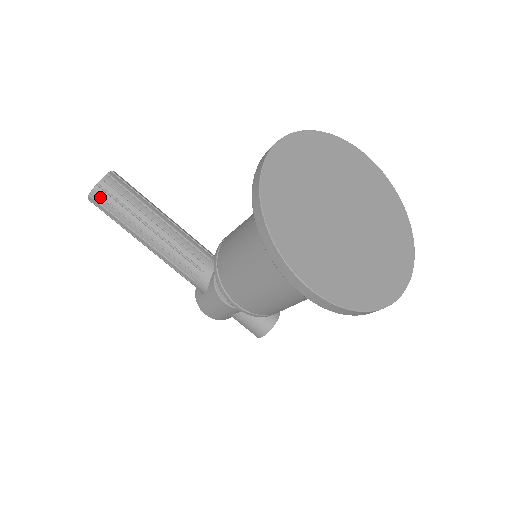
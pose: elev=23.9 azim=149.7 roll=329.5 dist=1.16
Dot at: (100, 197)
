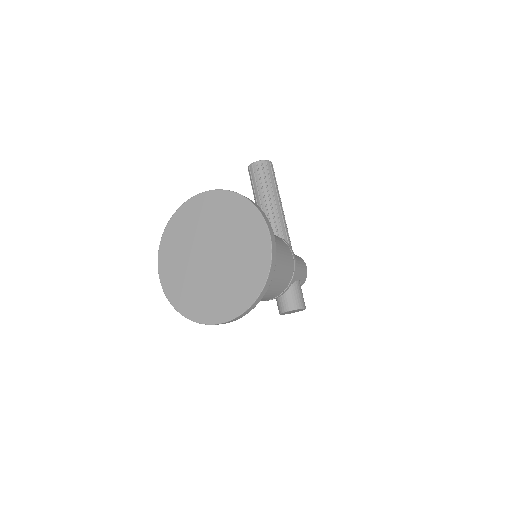
Dot at: (249, 174)
